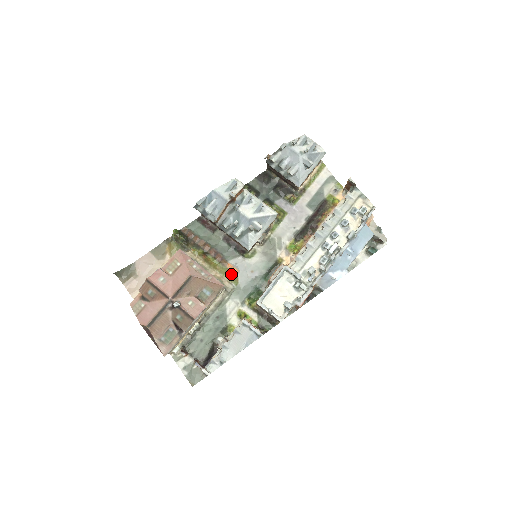
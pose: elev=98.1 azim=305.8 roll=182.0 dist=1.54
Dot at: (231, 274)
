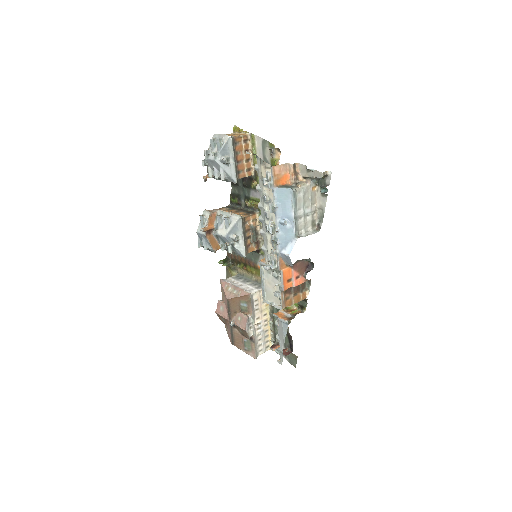
Dot at: occluded
